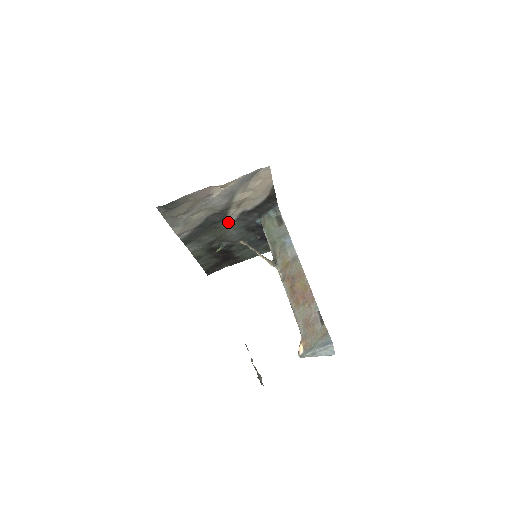
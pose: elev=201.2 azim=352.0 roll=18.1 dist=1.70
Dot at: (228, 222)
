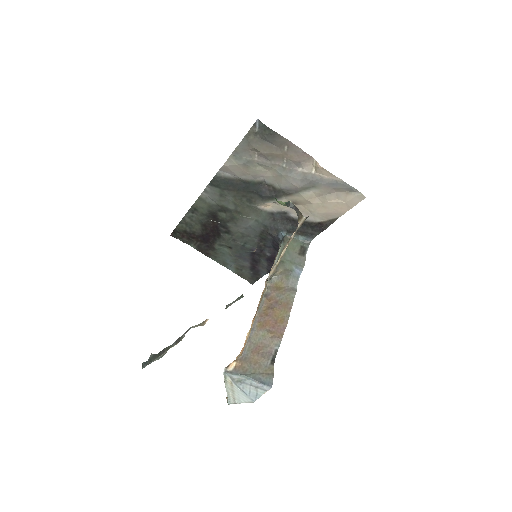
Dot at: (264, 207)
